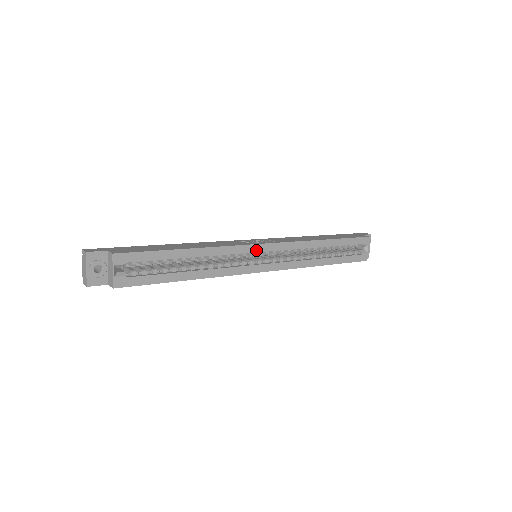
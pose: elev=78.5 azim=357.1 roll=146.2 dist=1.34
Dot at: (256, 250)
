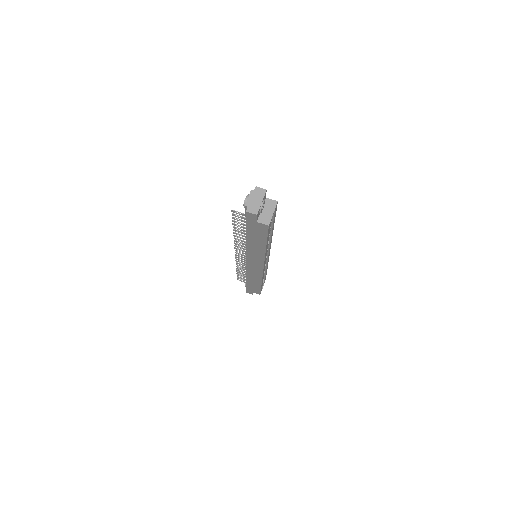
Dot at: (269, 251)
